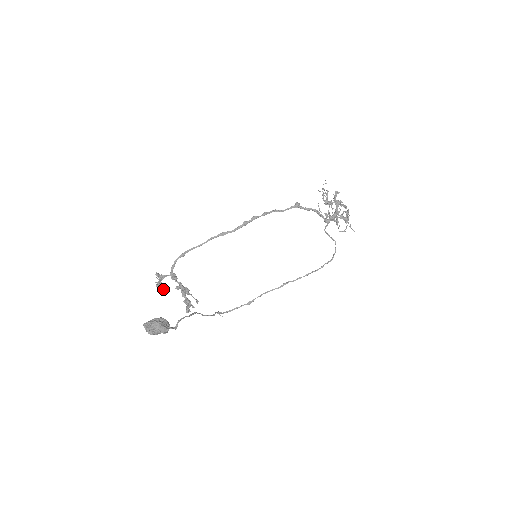
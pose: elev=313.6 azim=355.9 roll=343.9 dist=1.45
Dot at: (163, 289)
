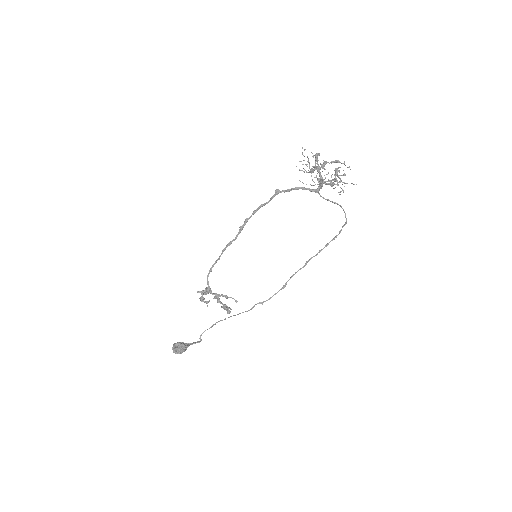
Dot at: (206, 302)
